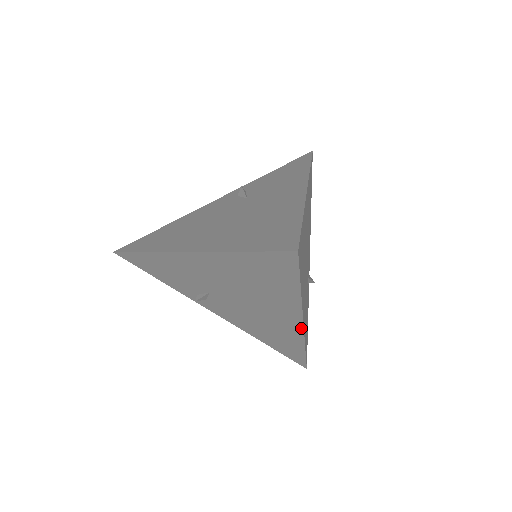
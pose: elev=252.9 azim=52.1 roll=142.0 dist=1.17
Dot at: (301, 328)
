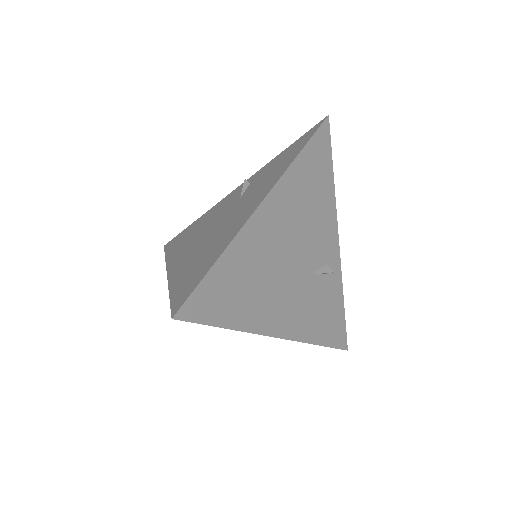
Dot at: (284, 338)
